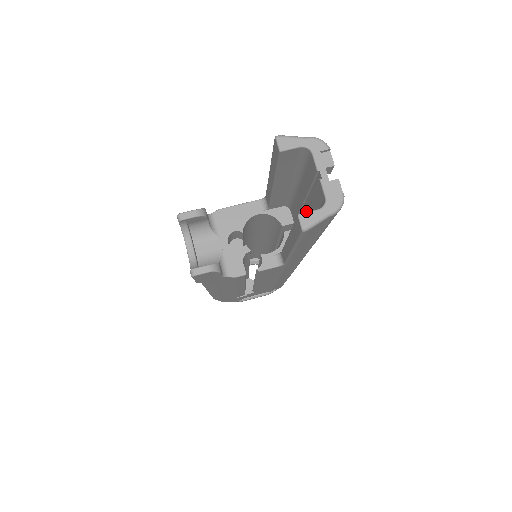
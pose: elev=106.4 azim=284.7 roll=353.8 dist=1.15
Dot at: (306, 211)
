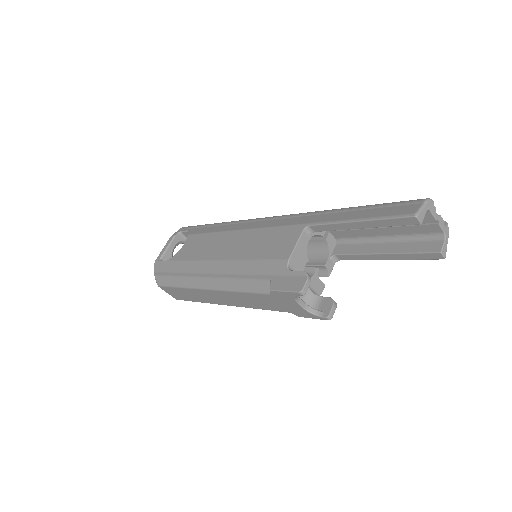
Dot at: (380, 230)
